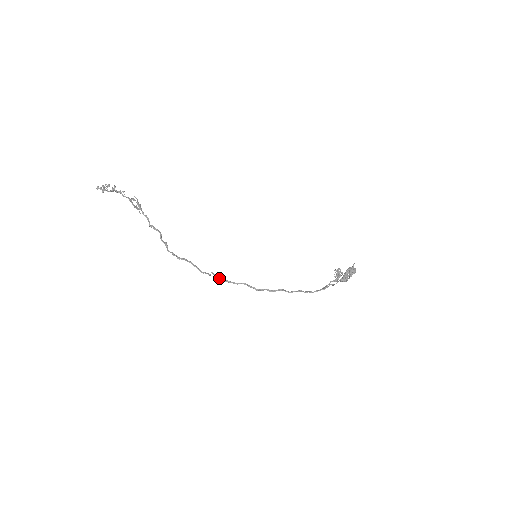
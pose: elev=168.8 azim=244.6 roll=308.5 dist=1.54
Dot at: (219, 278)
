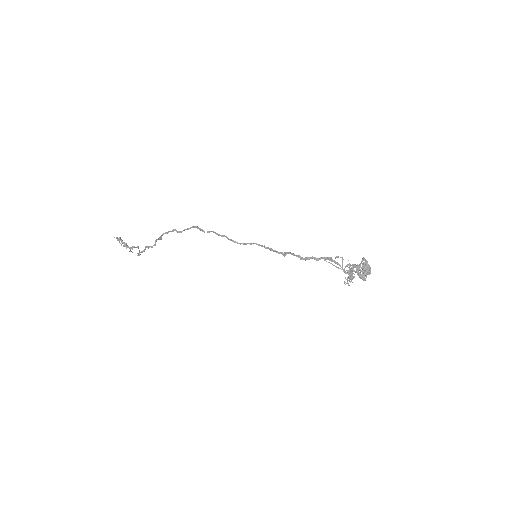
Dot at: (215, 232)
